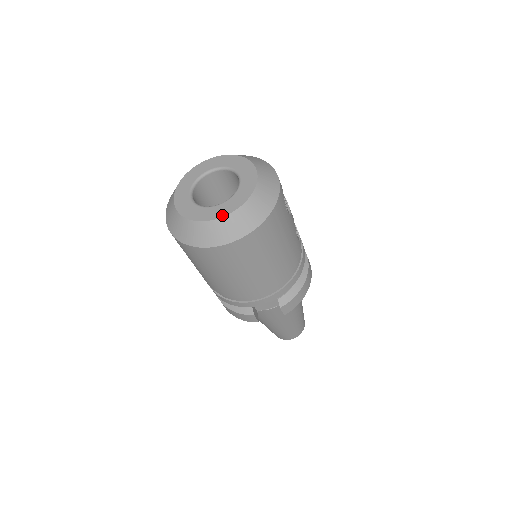
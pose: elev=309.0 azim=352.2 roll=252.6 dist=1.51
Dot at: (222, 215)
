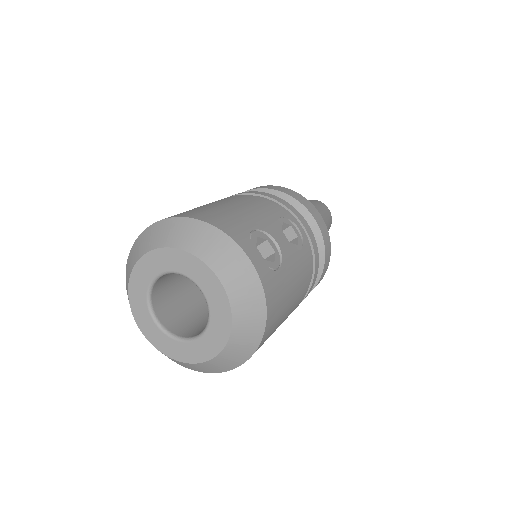
Dot at: (213, 355)
